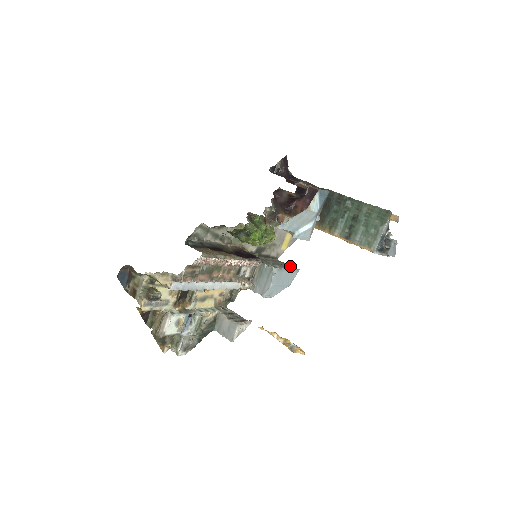
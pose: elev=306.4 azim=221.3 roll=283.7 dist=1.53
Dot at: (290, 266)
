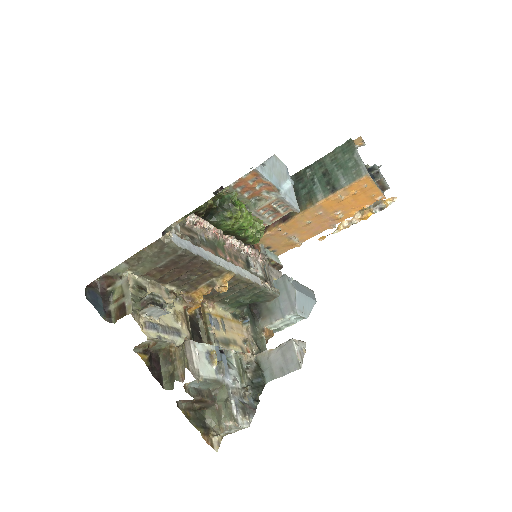
Dot at: occluded
